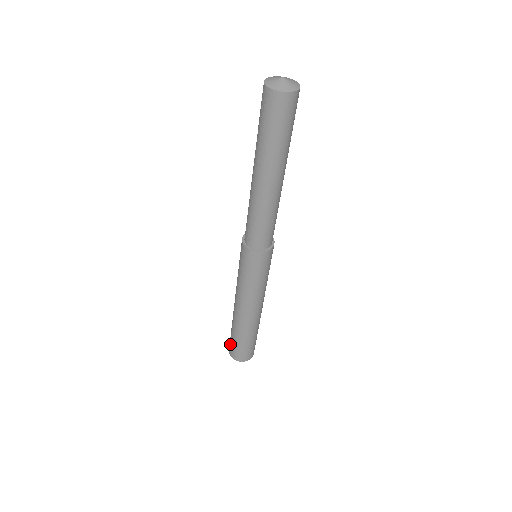
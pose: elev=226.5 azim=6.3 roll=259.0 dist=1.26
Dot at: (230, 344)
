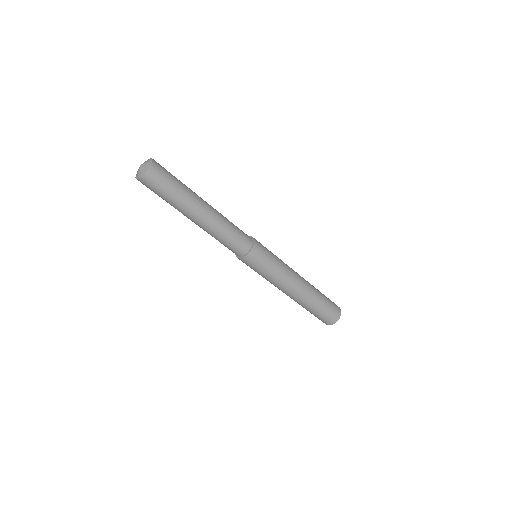
Dot at: occluded
